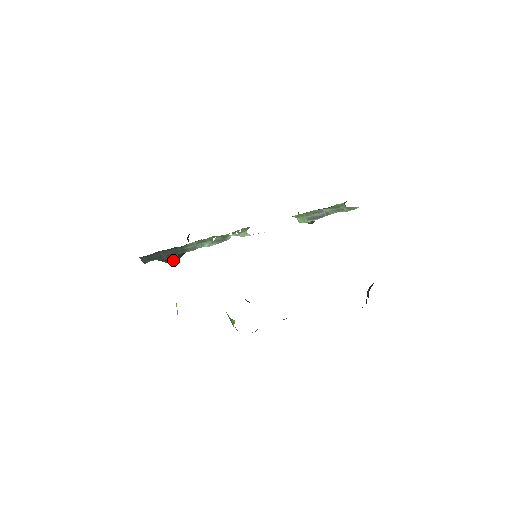
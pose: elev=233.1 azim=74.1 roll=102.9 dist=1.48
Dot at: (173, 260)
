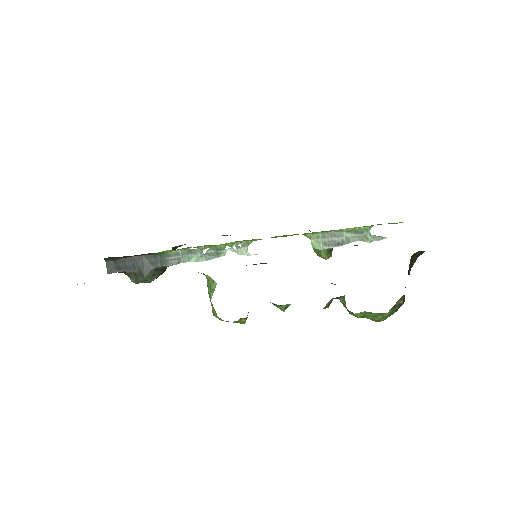
Dot at: (146, 275)
